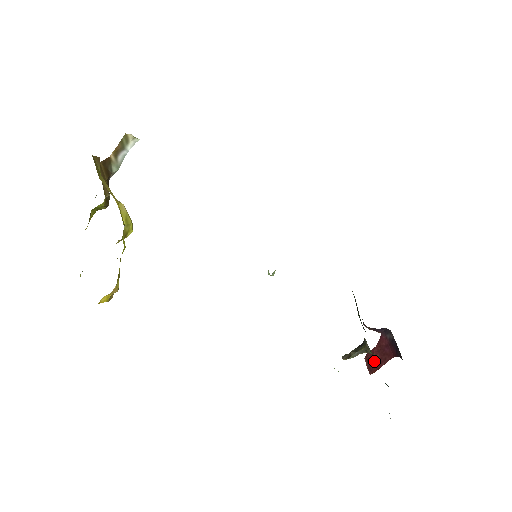
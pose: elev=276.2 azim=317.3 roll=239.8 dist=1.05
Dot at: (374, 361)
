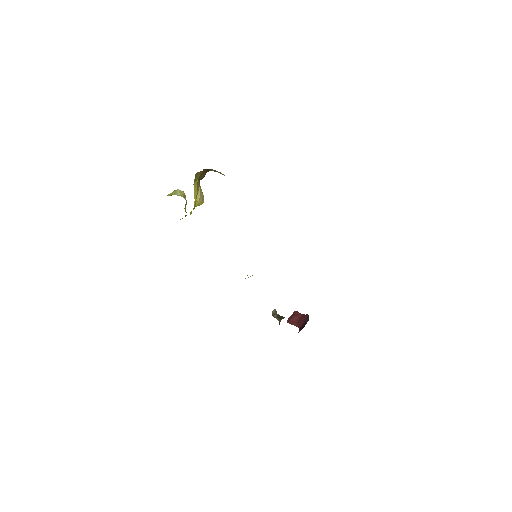
Dot at: (294, 319)
